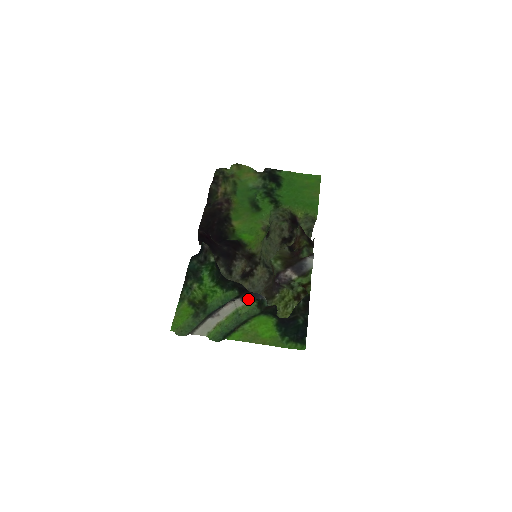
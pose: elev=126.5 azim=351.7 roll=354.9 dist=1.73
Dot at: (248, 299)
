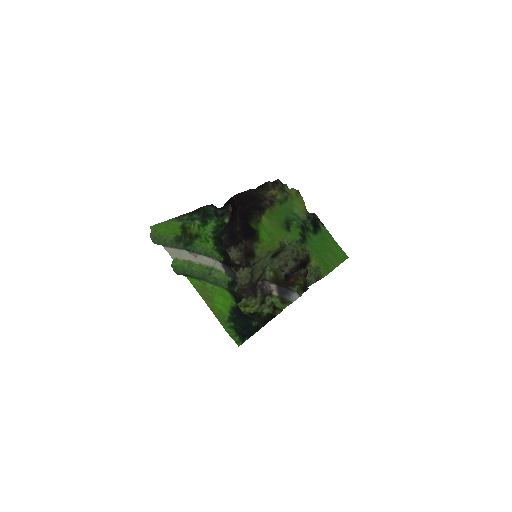
Dot at: (228, 270)
